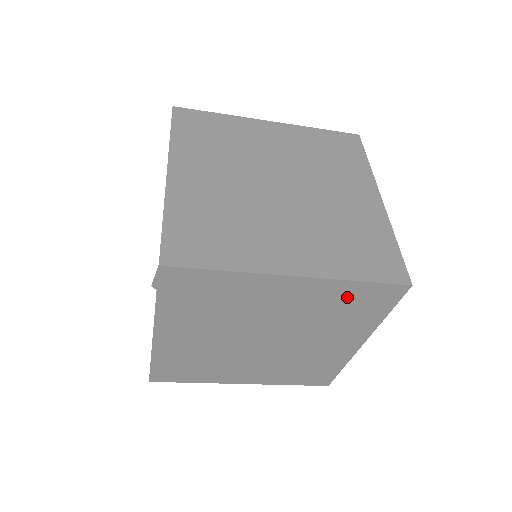
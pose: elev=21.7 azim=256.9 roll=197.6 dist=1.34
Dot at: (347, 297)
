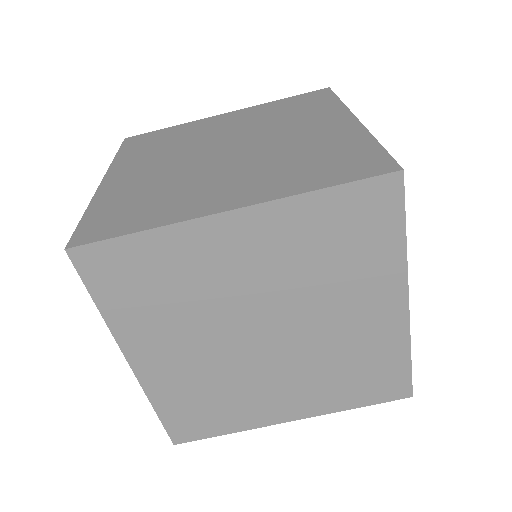
Dot at: (325, 223)
